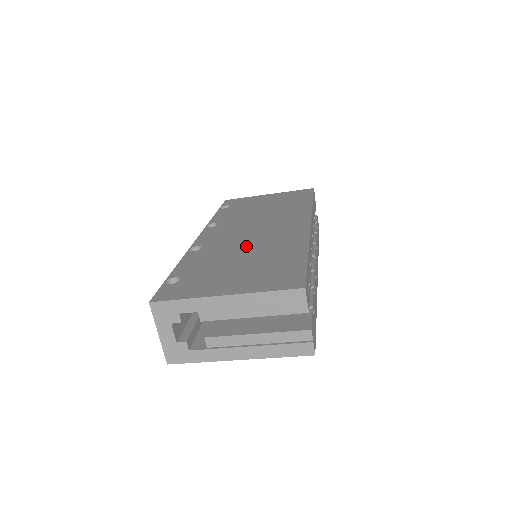
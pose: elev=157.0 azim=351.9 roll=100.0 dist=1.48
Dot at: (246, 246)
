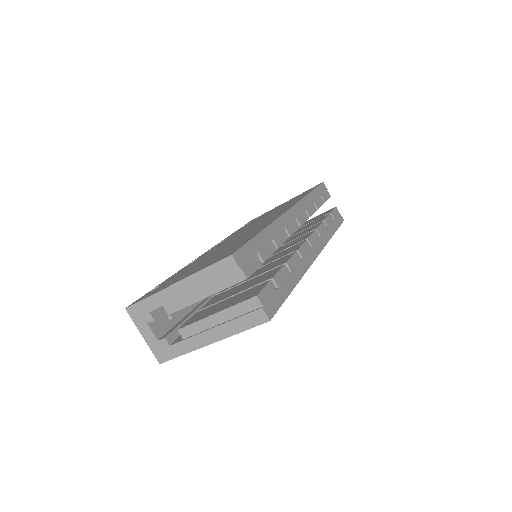
Dot at: (226, 245)
